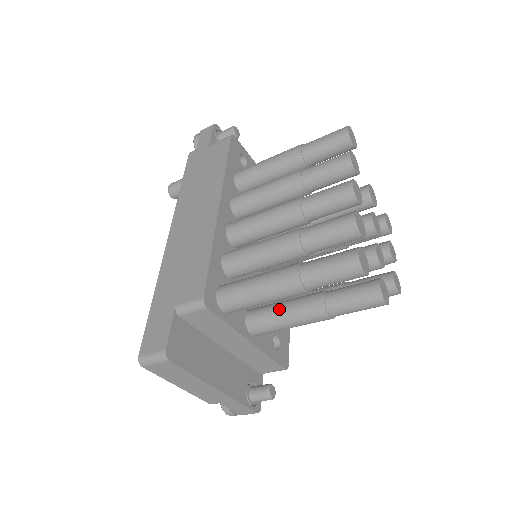
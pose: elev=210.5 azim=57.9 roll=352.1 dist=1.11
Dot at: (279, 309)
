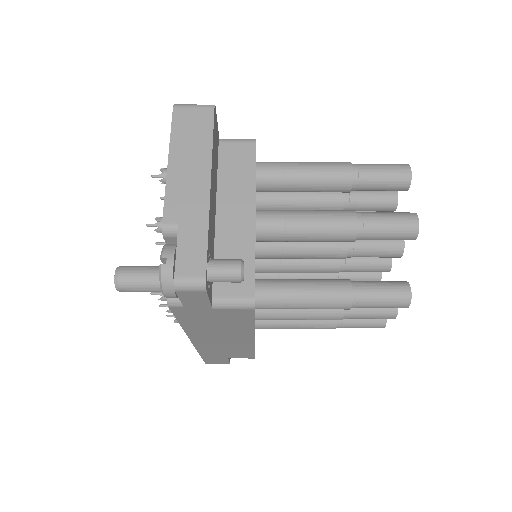
Dot at: occluded
